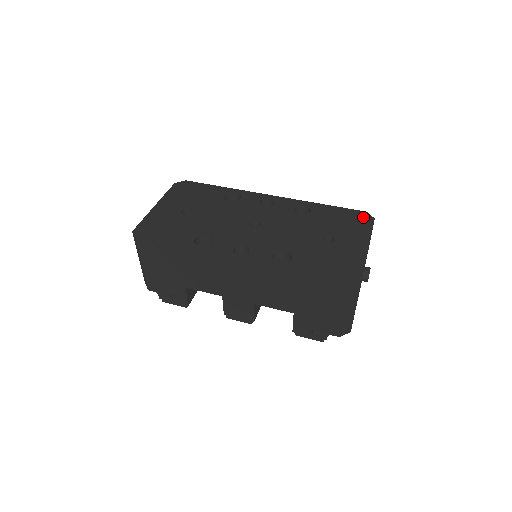
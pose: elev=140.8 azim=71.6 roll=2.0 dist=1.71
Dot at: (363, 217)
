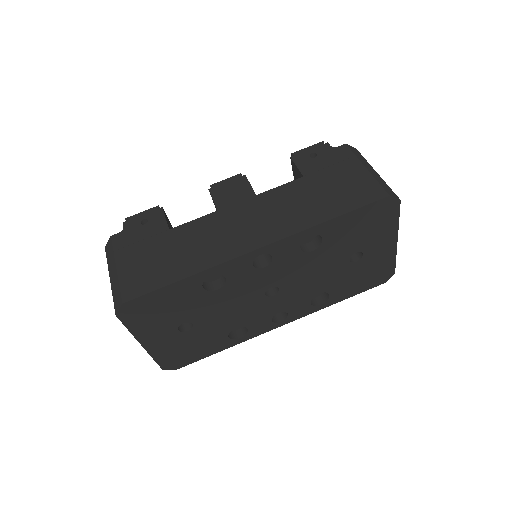
Dot at: (387, 208)
